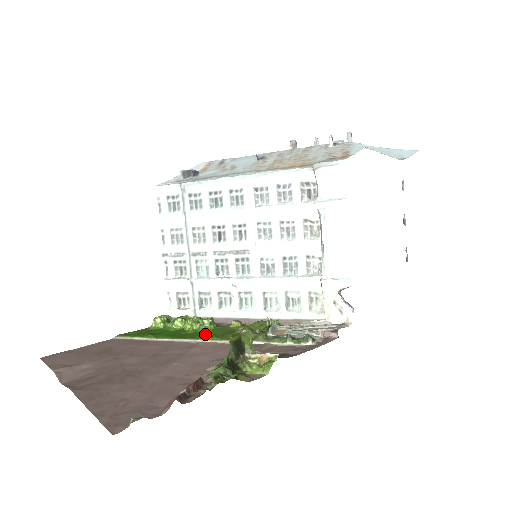
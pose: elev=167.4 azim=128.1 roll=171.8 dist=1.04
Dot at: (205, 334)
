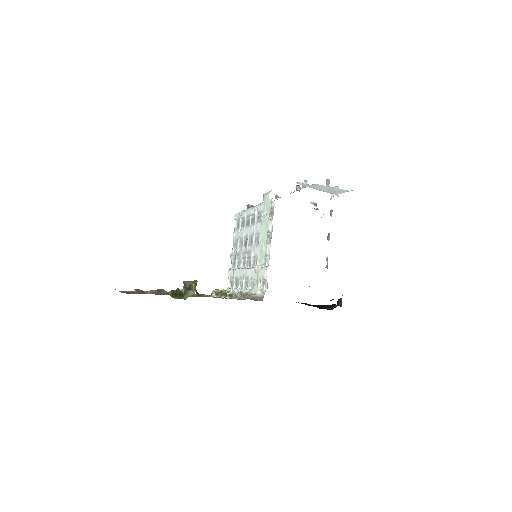
Dot at: occluded
